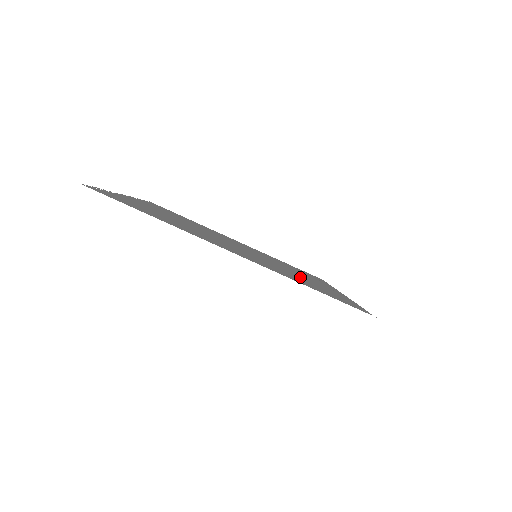
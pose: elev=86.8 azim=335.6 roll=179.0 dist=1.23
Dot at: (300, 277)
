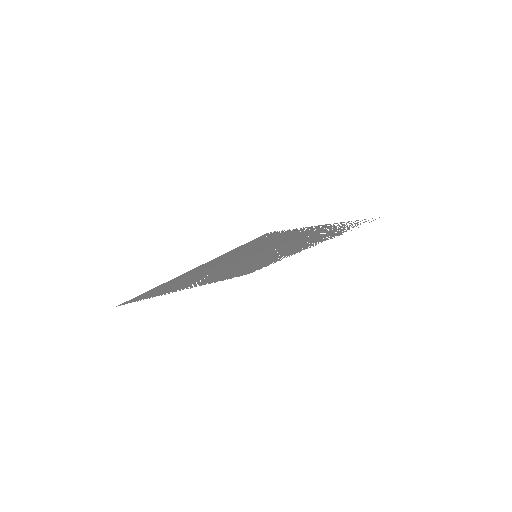
Dot at: (273, 245)
